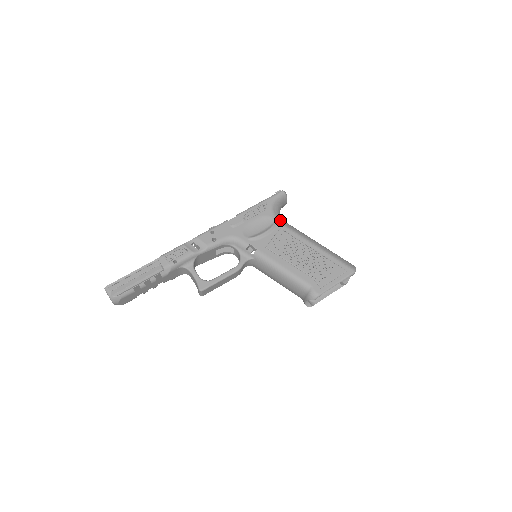
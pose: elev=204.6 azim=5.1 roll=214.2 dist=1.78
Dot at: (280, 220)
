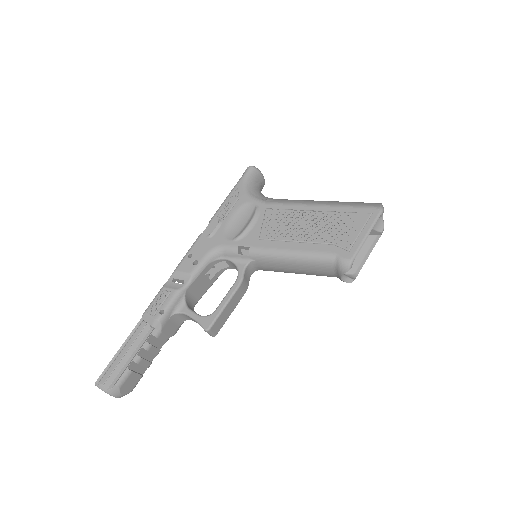
Dot at: (262, 200)
